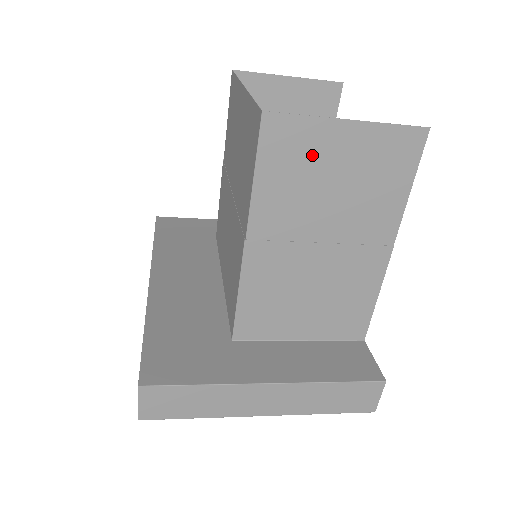
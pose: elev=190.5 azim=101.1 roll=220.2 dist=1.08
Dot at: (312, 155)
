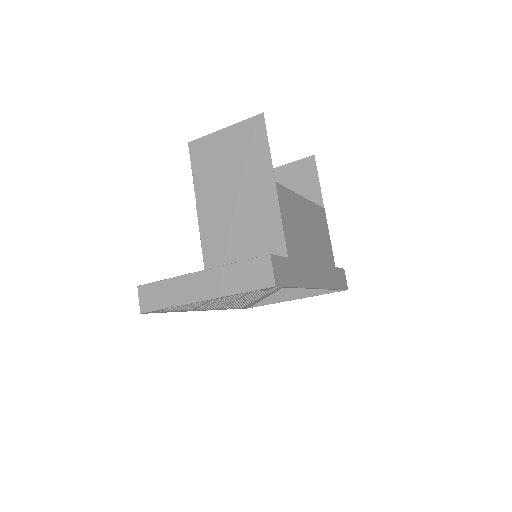
Dot at: (214, 151)
